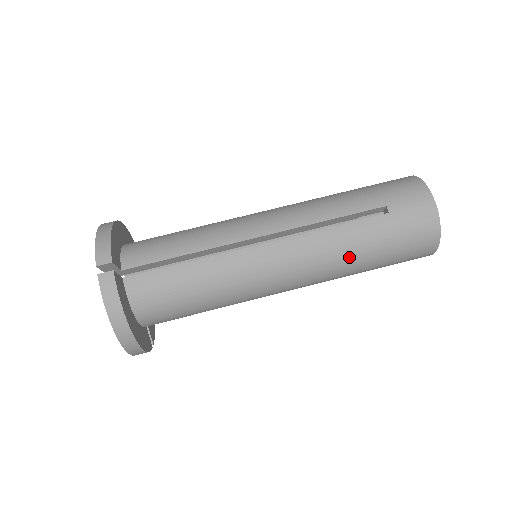
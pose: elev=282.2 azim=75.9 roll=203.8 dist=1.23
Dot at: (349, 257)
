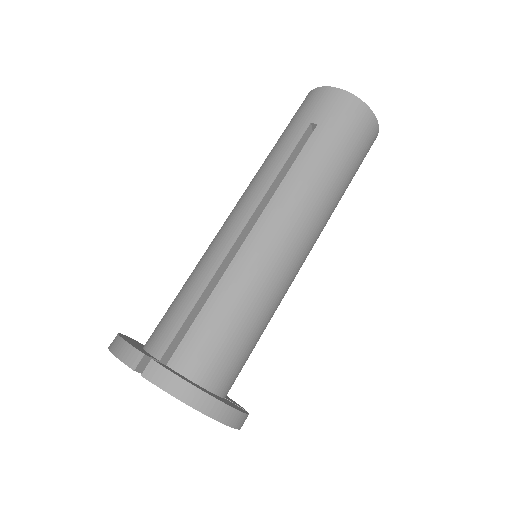
Dot at: (323, 181)
